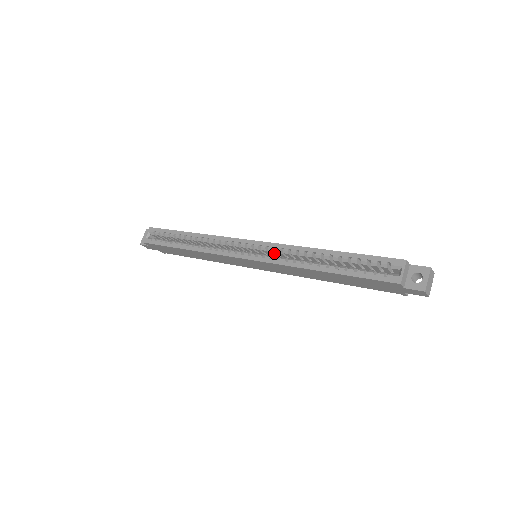
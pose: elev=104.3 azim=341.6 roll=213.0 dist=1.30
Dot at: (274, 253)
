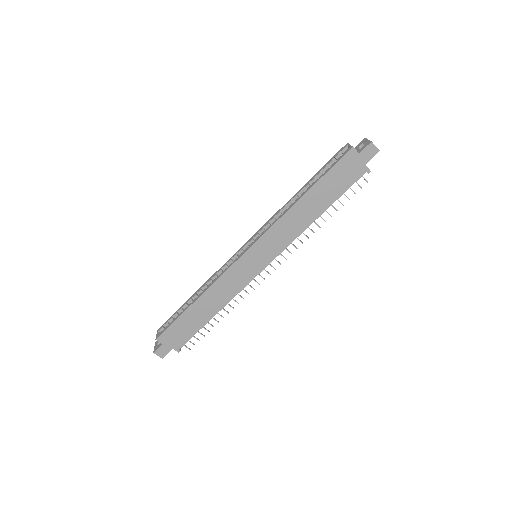
Dot at: occluded
